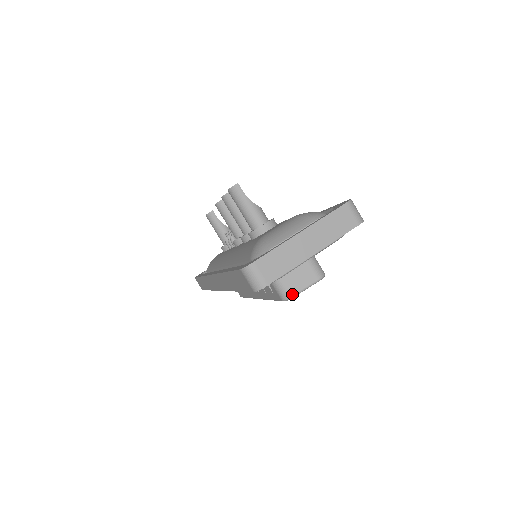
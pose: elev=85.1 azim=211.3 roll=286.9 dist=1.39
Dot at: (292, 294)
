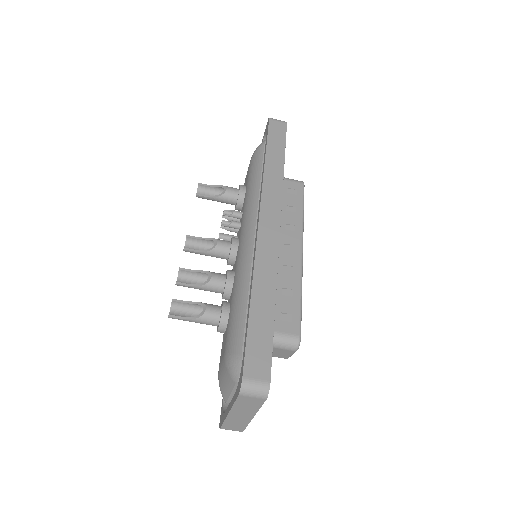
Dot at: (285, 358)
